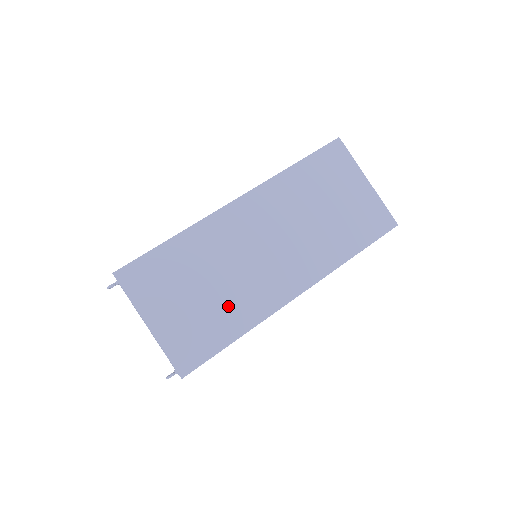
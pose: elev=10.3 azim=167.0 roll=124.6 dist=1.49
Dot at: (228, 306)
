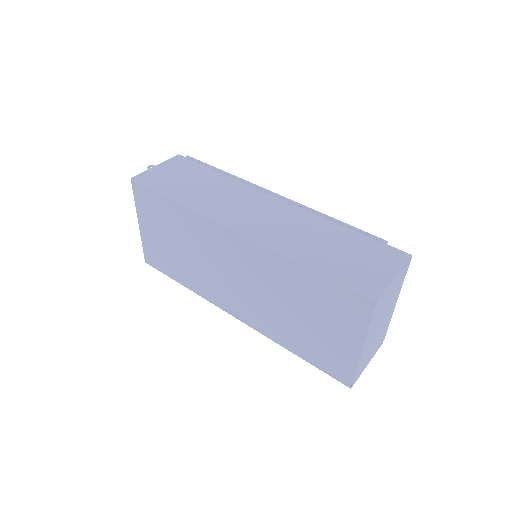
Dot at: (187, 269)
